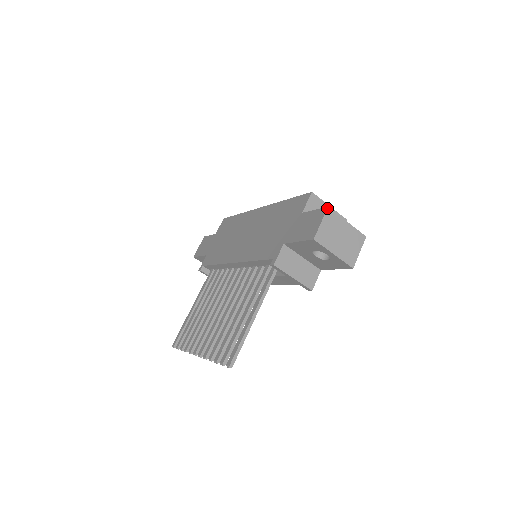
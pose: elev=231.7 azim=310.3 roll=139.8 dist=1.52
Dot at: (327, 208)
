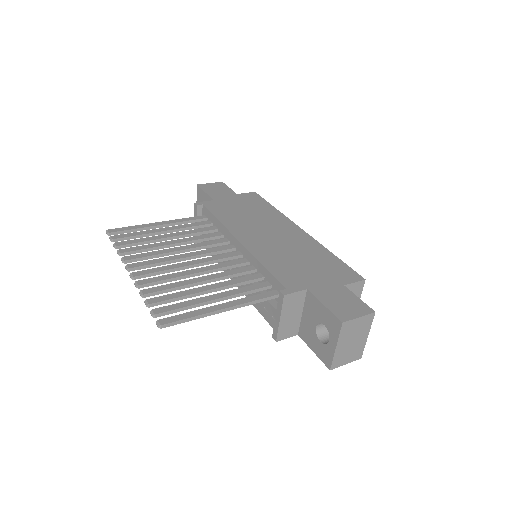
Dot at: (374, 312)
